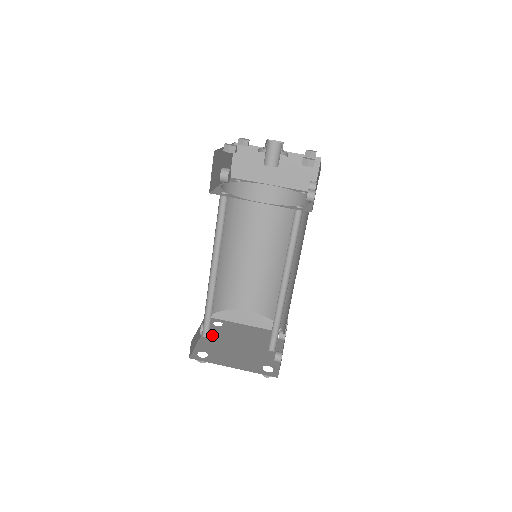
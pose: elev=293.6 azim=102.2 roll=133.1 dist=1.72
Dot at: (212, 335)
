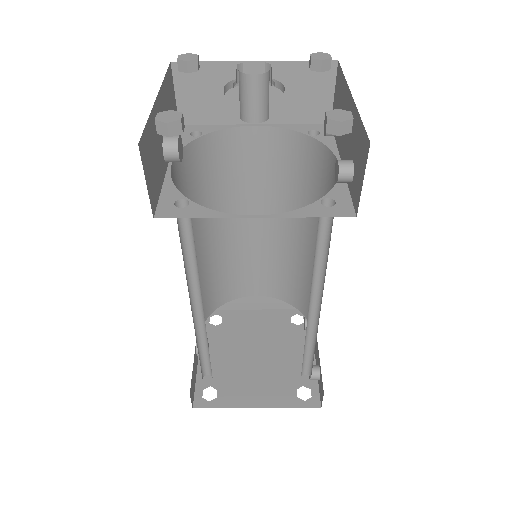
Dot at: (213, 347)
